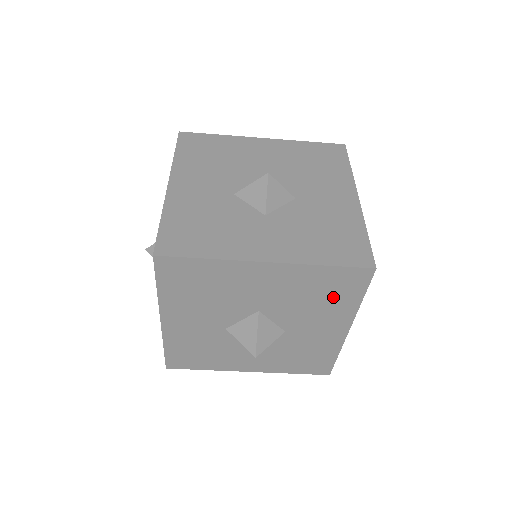
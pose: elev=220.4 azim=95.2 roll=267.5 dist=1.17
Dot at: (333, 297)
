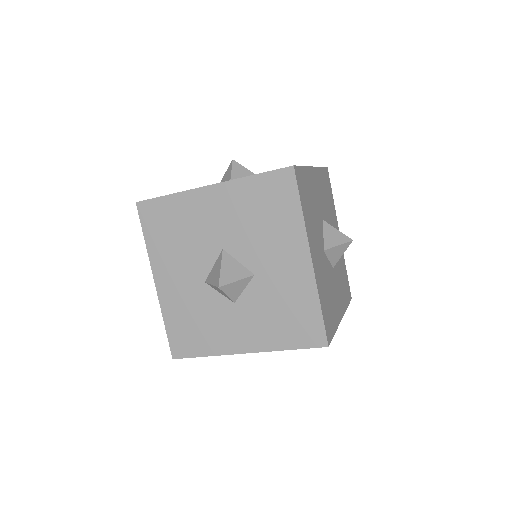
Dot at: (275, 213)
